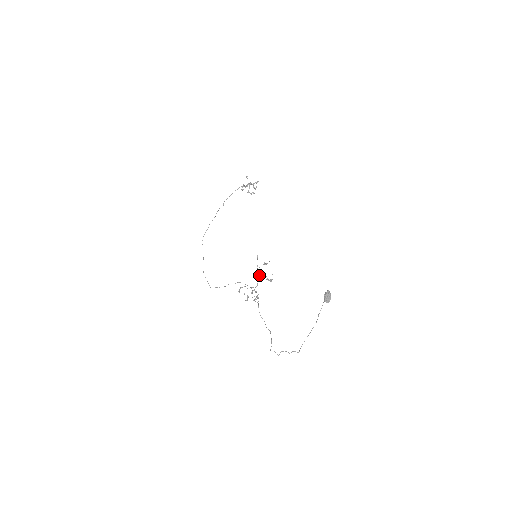
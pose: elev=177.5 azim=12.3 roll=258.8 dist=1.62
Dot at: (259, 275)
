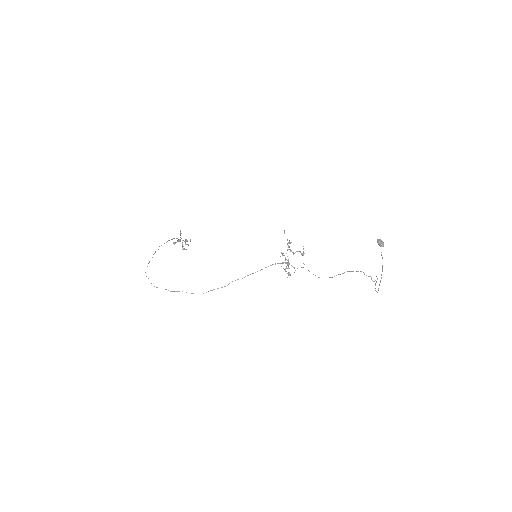
Dot at: (290, 249)
